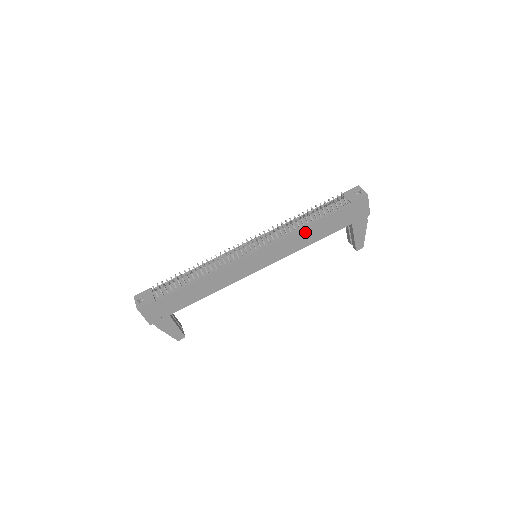
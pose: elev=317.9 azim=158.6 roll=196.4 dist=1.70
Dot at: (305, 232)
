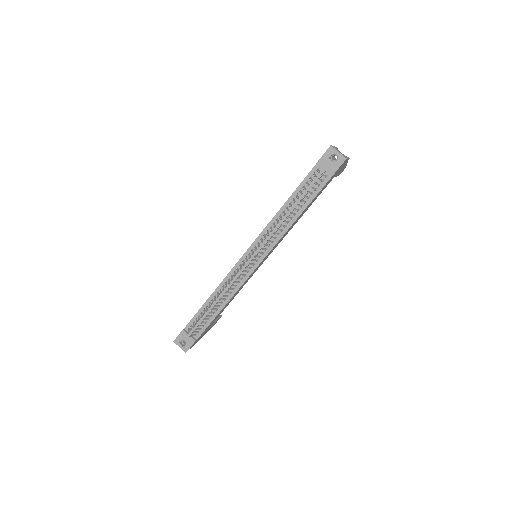
Dot at: (295, 221)
